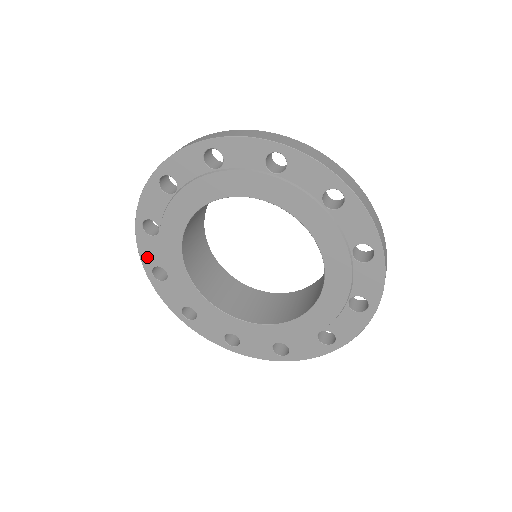
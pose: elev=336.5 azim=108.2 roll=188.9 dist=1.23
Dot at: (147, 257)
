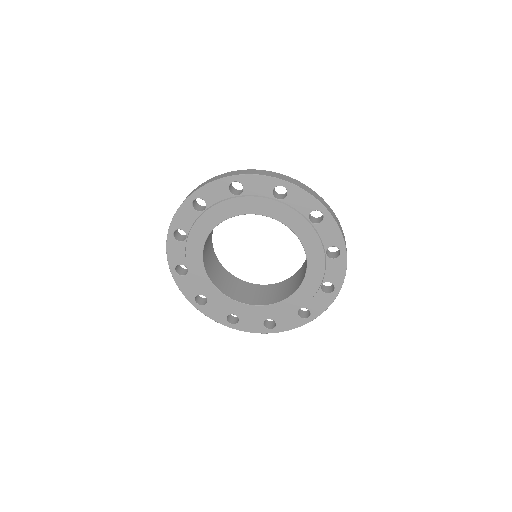
Dot at: (173, 257)
